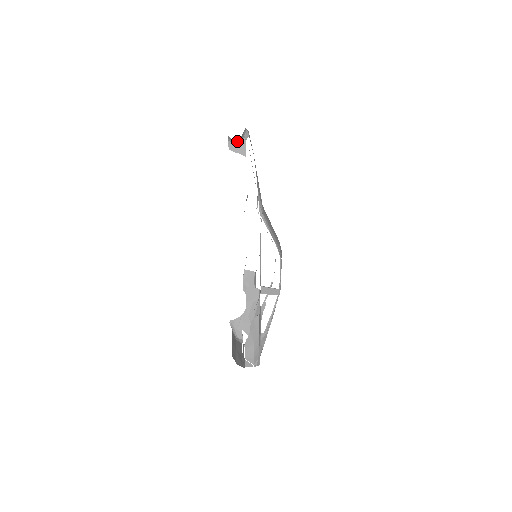
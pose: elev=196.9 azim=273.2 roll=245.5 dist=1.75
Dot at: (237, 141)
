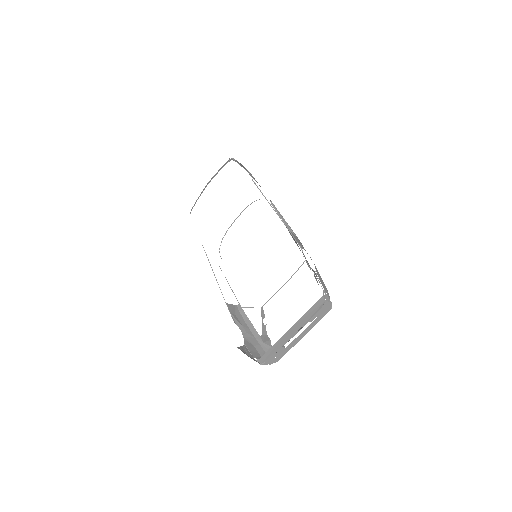
Dot at: occluded
